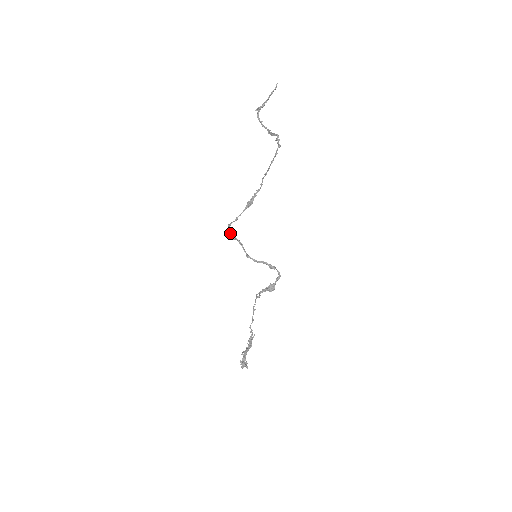
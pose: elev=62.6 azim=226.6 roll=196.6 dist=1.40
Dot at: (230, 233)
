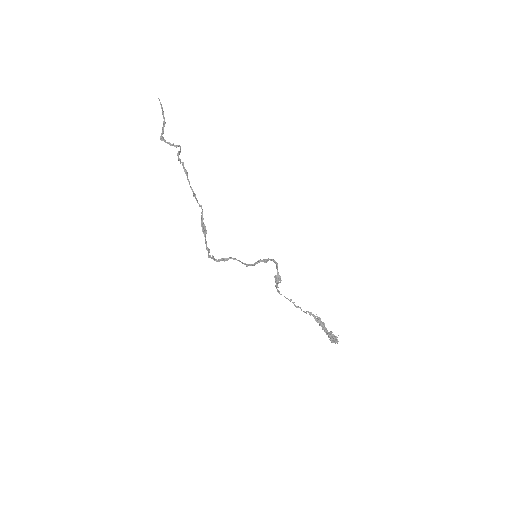
Dot at: (219, 259)
